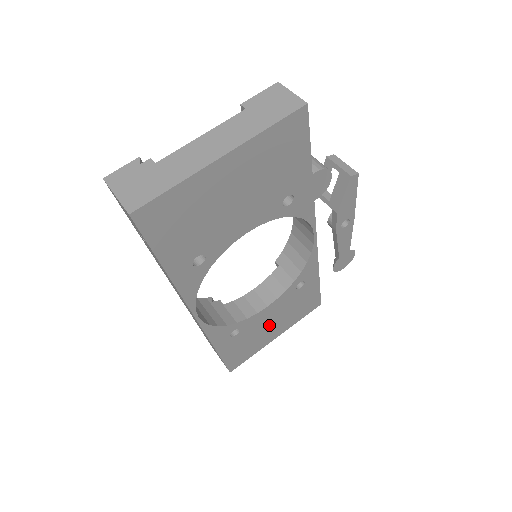
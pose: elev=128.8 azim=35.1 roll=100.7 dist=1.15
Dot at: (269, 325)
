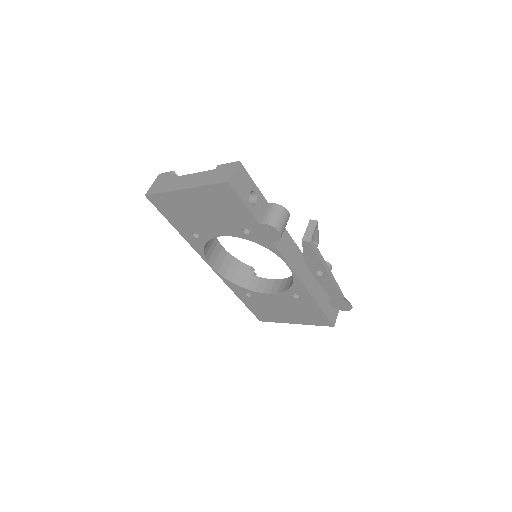
Dot at: (281, 309)
